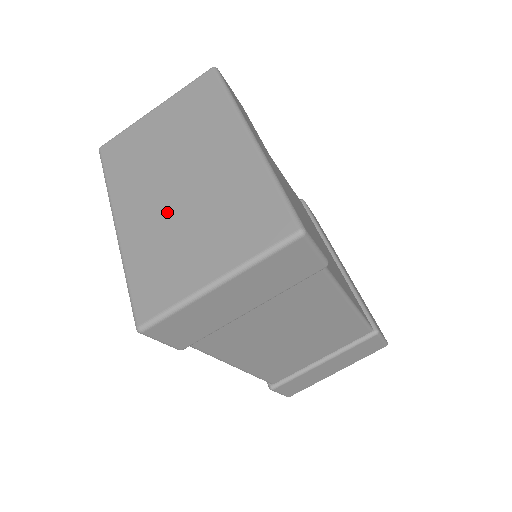
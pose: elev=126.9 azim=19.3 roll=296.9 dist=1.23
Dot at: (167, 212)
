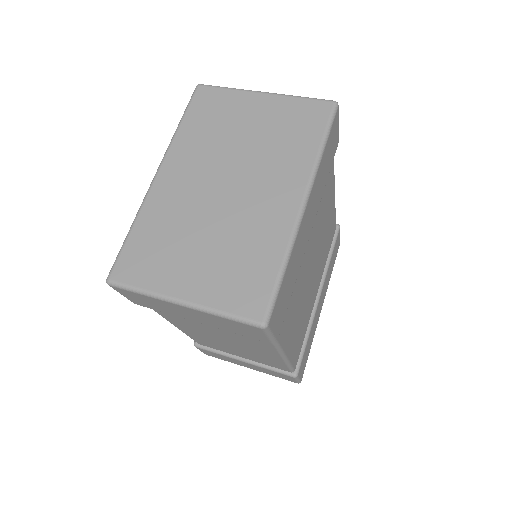
Dot at: (196, 205)
